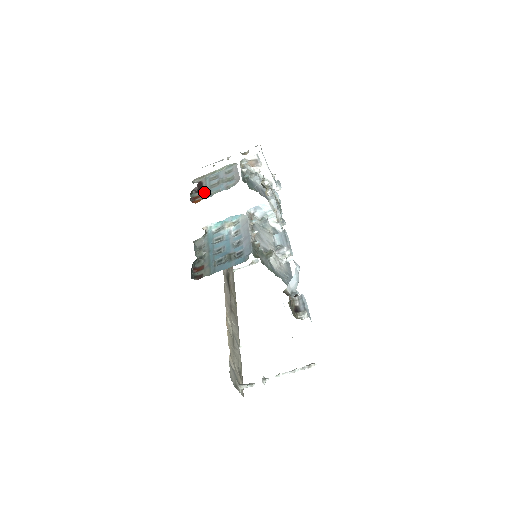
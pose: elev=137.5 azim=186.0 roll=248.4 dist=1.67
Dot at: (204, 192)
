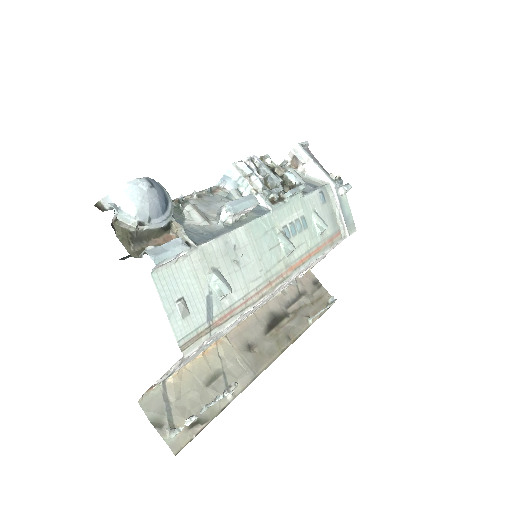
Dot at: occluded
